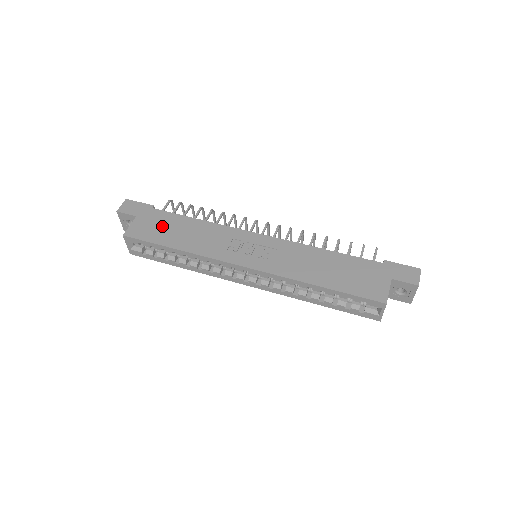
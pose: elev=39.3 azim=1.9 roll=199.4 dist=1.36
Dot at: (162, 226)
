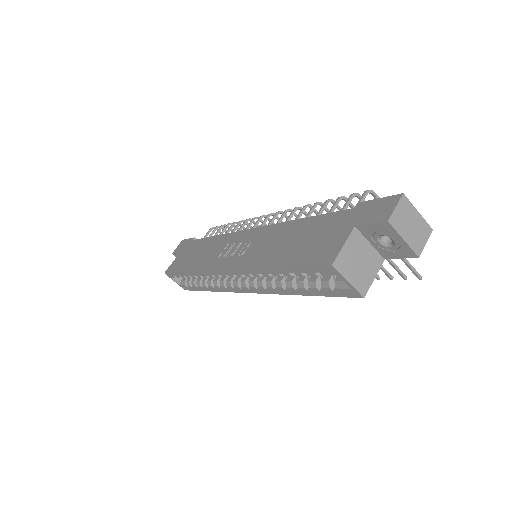
Dot at: (189, 254)
